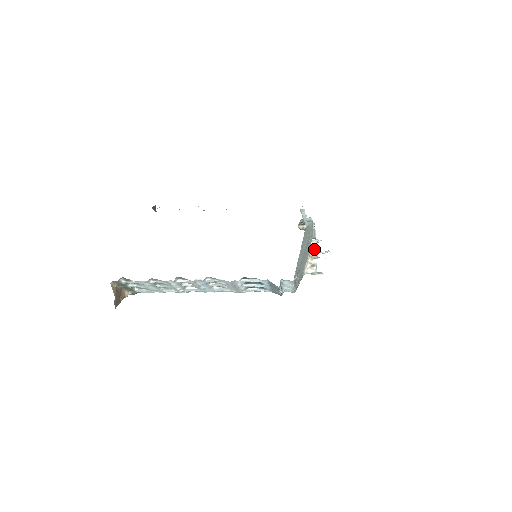
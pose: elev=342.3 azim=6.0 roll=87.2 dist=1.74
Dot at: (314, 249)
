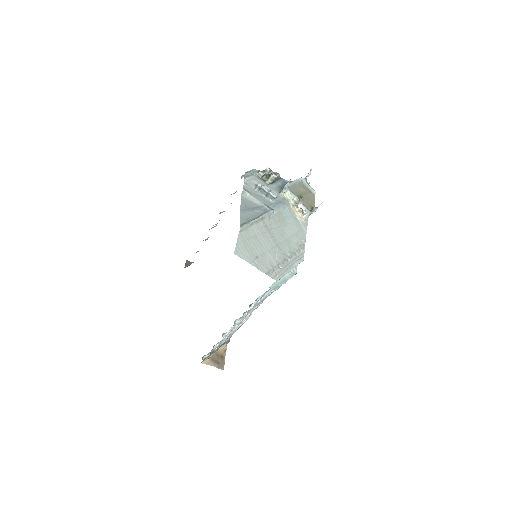
Dot at: (290, 197)
